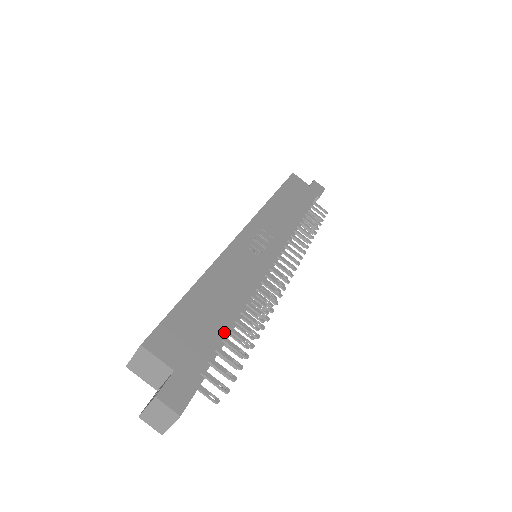
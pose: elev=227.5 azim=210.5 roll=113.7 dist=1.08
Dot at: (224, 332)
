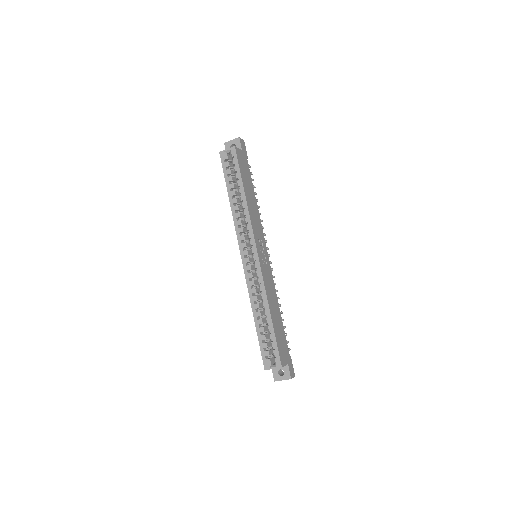
Dot at: (283, 329)
